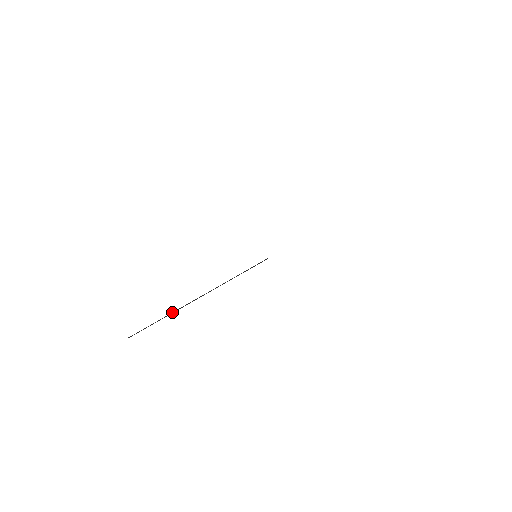
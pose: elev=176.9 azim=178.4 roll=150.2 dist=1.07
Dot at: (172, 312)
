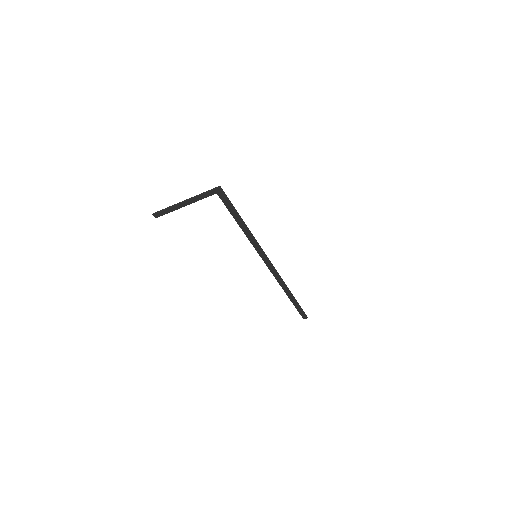
Dot at: (173, 205)
